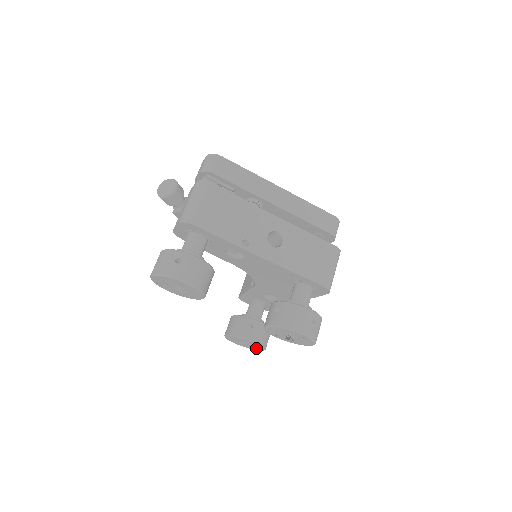
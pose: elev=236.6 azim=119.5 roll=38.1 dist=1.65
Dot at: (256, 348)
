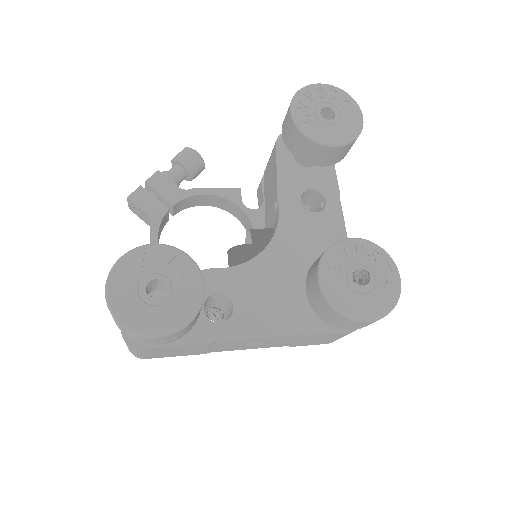
Dot at: (153, 319)
